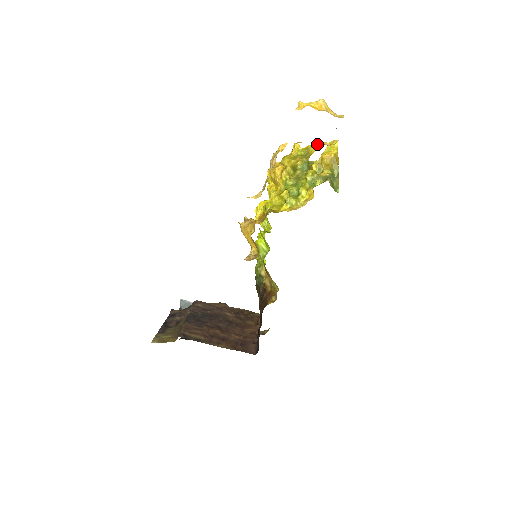
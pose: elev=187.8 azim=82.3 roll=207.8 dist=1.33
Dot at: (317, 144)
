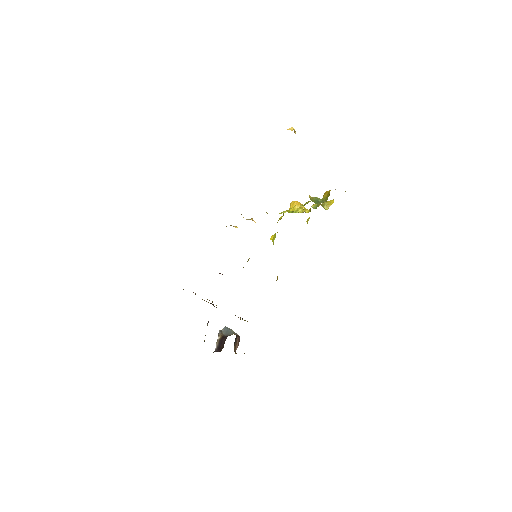
Dot at: occluded
